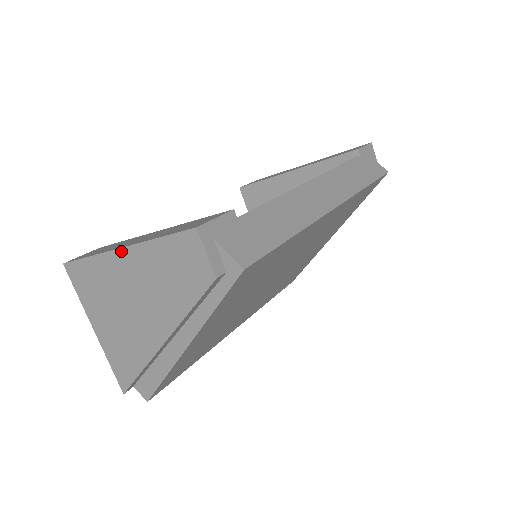
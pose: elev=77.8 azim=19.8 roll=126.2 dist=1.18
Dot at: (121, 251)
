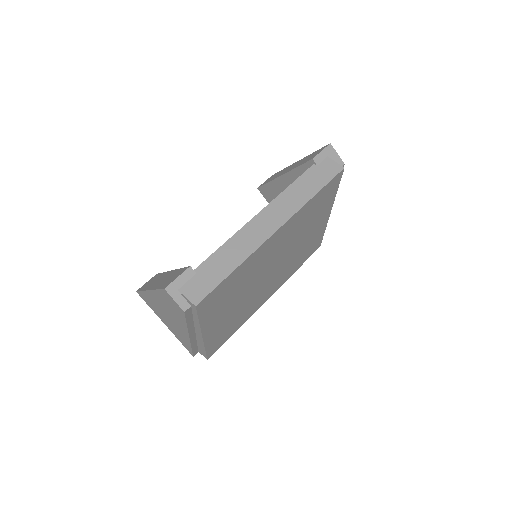
Dot at: (150, 292)
